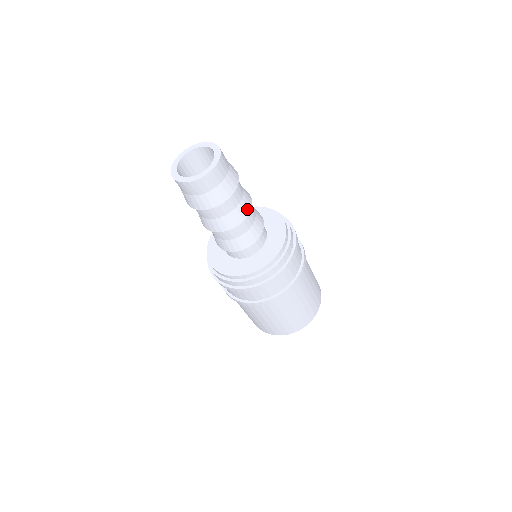
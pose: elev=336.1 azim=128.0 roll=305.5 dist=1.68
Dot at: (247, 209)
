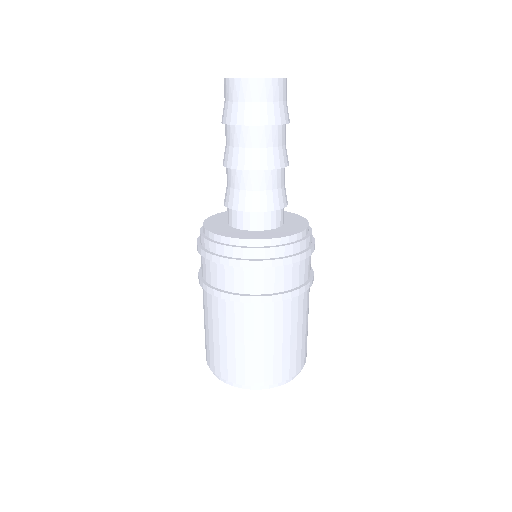
Dot at: (287, 160)
